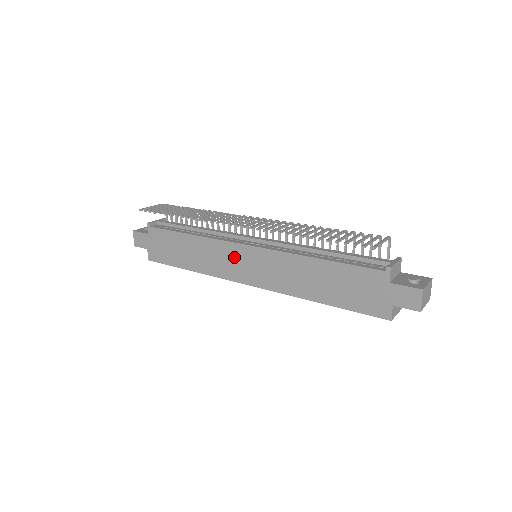
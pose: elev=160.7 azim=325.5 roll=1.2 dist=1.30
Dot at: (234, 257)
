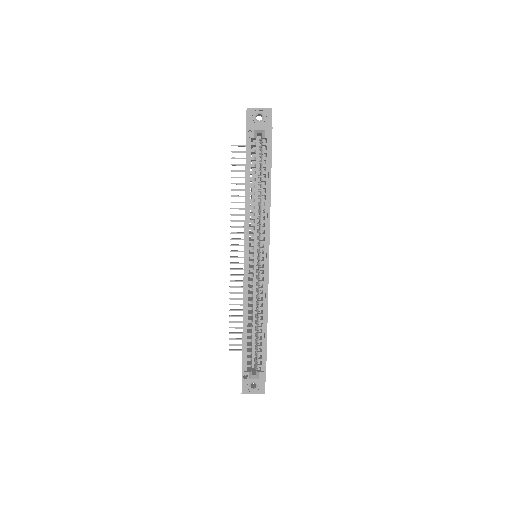
Dot at: occluded
